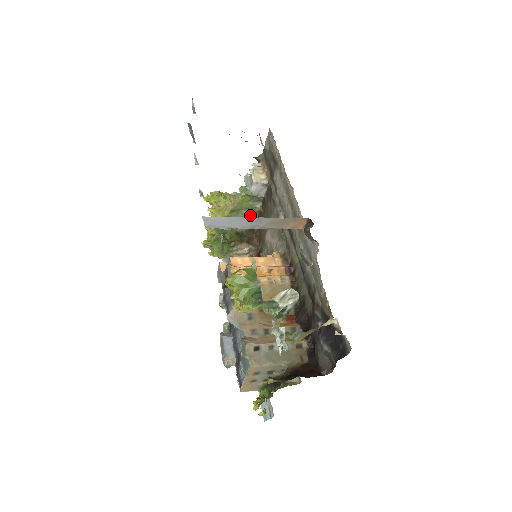
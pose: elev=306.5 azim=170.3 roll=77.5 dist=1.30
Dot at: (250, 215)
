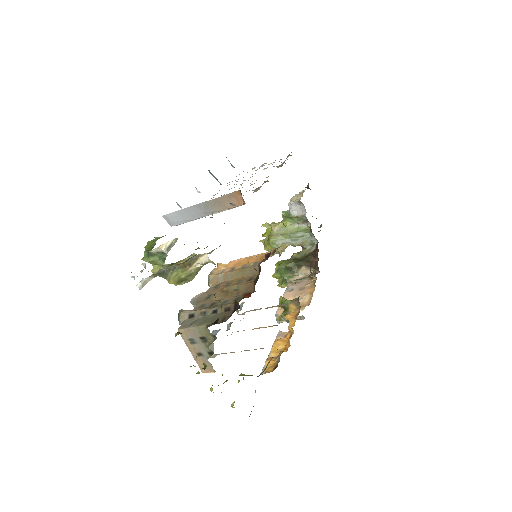
Dot at: (306, 239)
